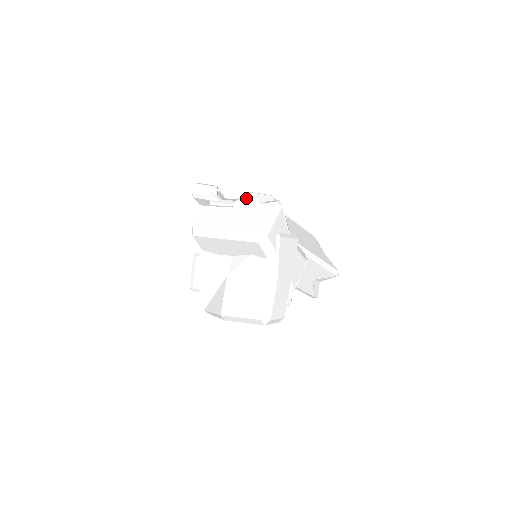
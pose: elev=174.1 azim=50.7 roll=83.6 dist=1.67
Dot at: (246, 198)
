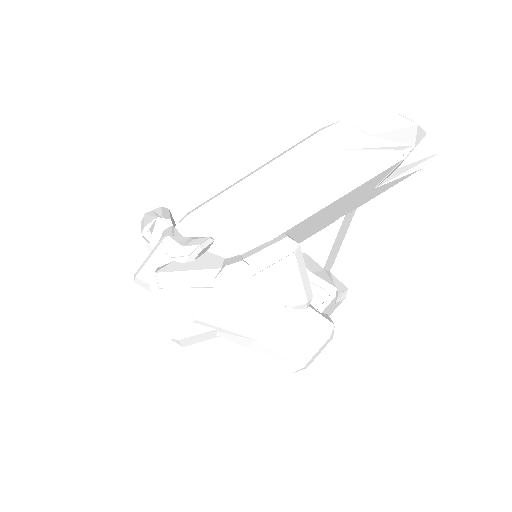
Dot at: (139, 284)
